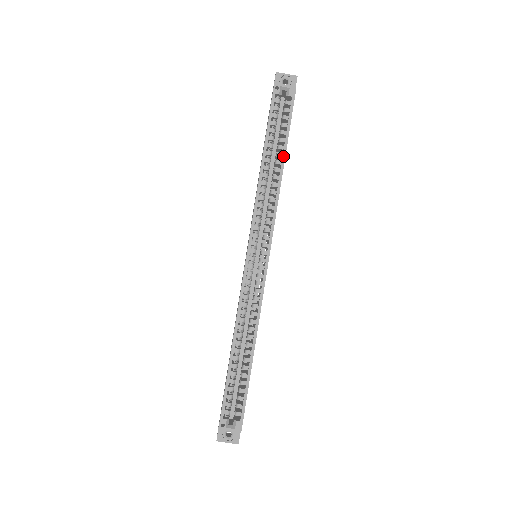
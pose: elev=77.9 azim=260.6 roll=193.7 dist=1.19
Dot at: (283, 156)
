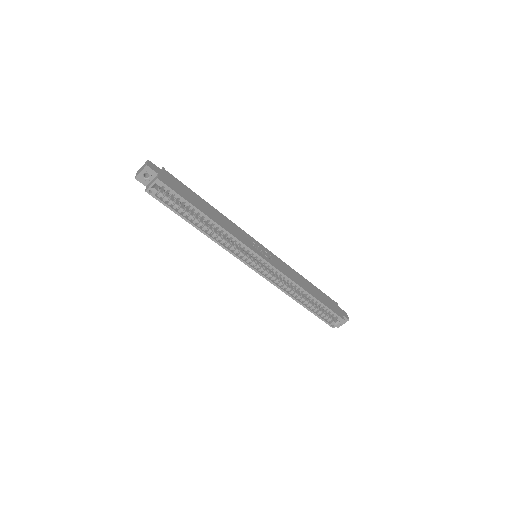
Dot at: (204, 216)
